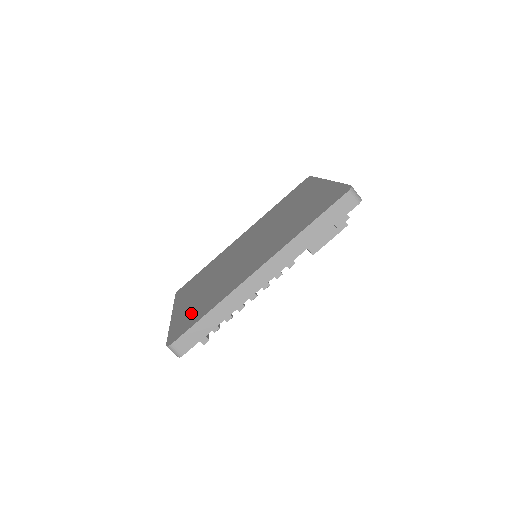
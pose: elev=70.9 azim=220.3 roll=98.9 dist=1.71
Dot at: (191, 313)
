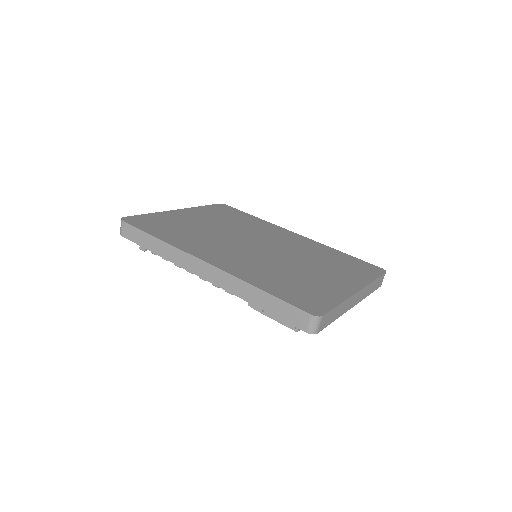
Dot at: (165, 224)
